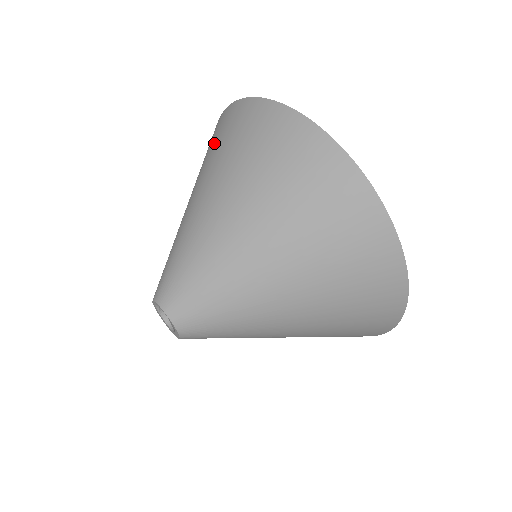
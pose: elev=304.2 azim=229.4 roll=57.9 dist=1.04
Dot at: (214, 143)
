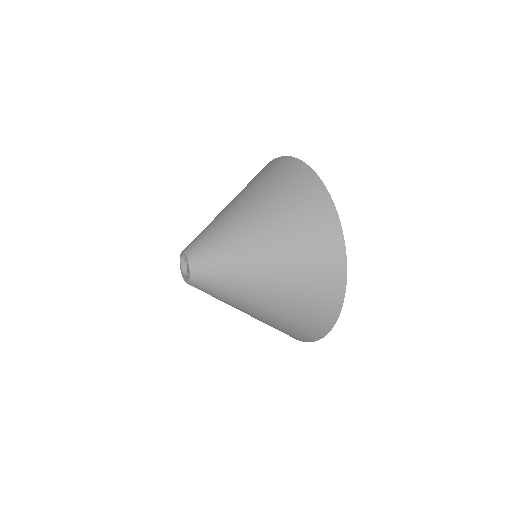
Dot at: occluded
